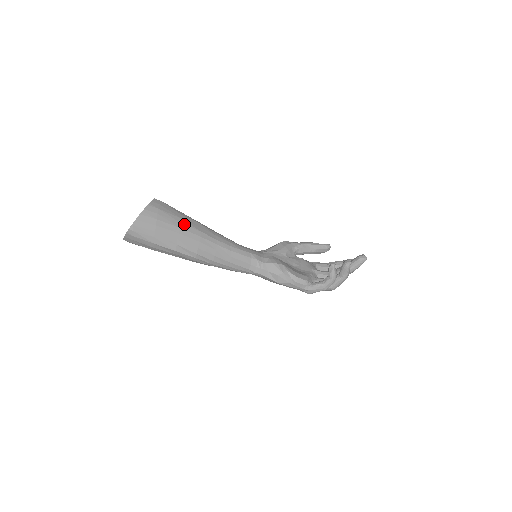
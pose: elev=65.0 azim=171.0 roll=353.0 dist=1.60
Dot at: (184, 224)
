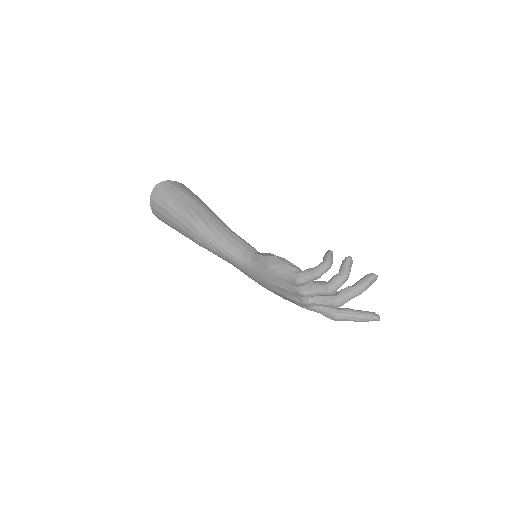
Dot at: (202, 202)
